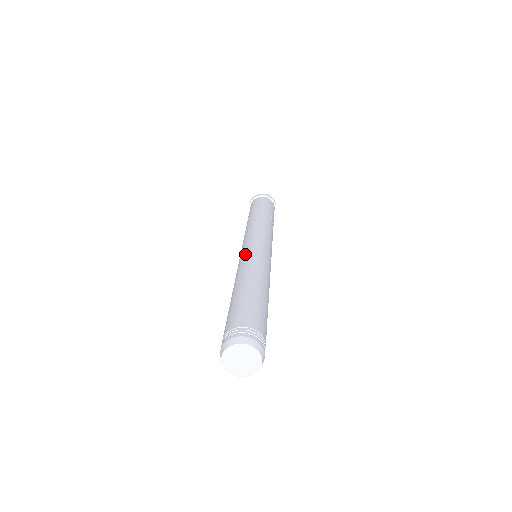
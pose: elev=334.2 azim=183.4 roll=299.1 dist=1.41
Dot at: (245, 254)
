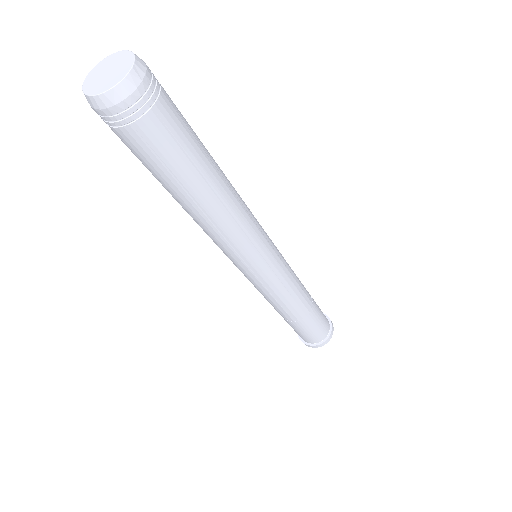
Dot at: occluded
